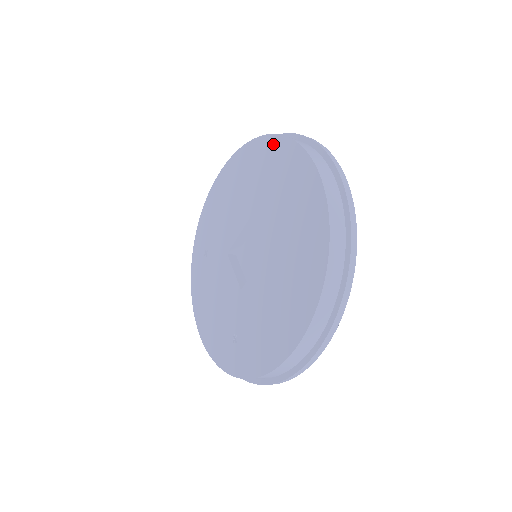
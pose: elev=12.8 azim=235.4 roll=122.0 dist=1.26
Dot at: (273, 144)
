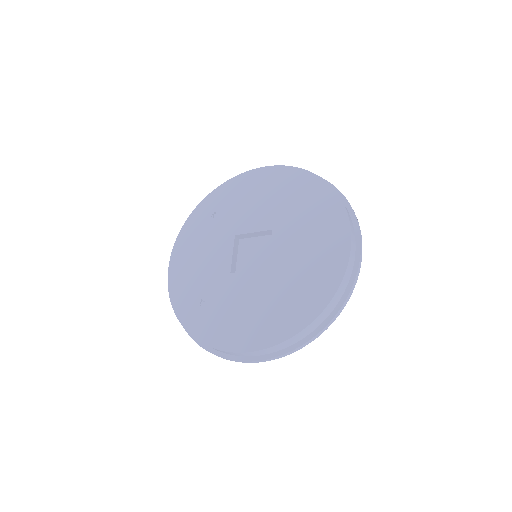
Dot at: (329, 197)
